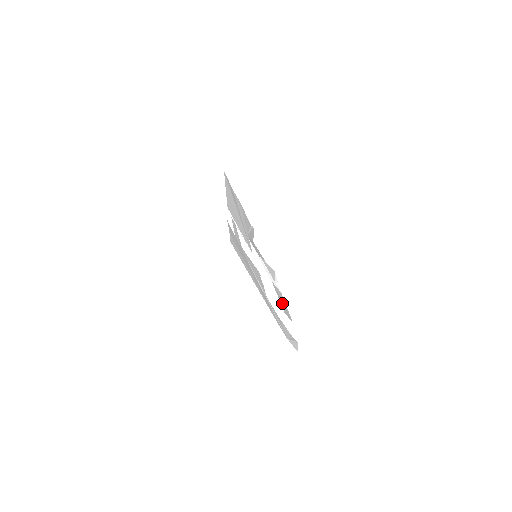
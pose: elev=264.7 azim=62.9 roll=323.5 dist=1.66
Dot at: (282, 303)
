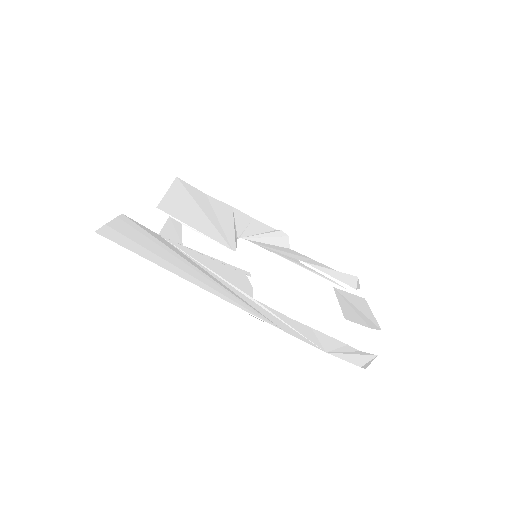
Dot at: (351, 309)
